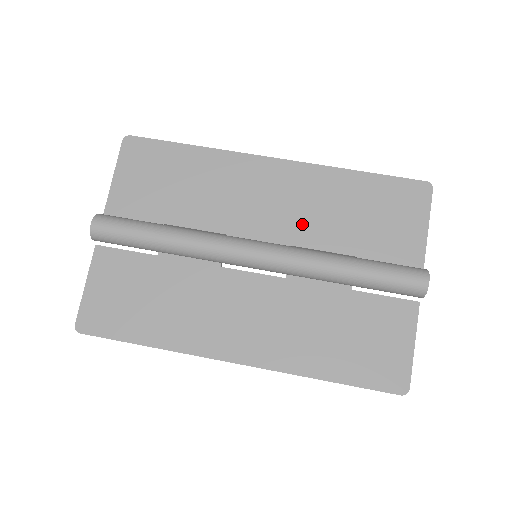
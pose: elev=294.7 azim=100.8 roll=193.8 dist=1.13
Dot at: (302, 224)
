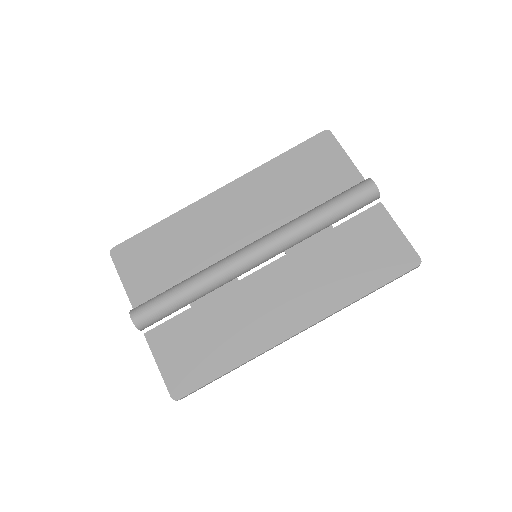
Dot at: (269, 214)
